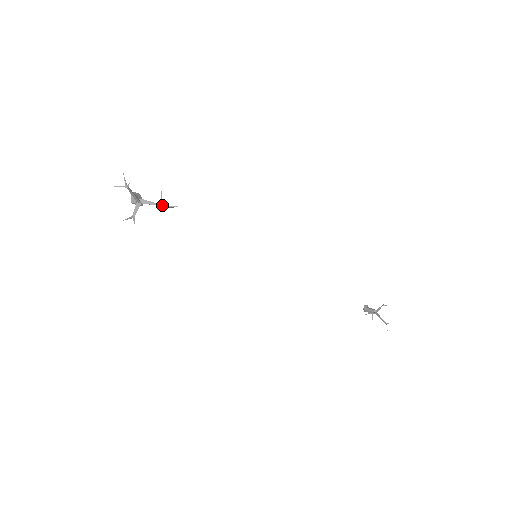
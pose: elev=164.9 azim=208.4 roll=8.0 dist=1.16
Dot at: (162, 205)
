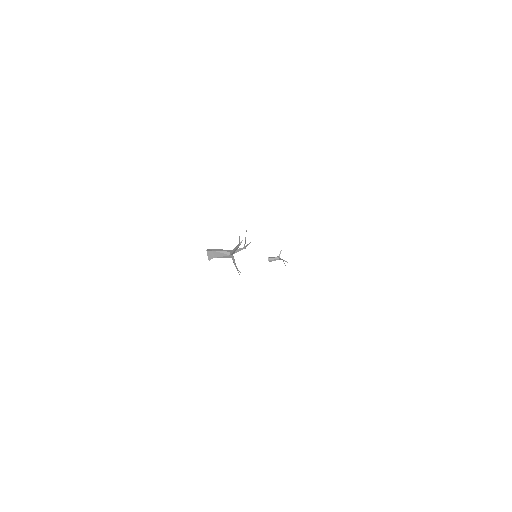
Dot at: (245, 247)
